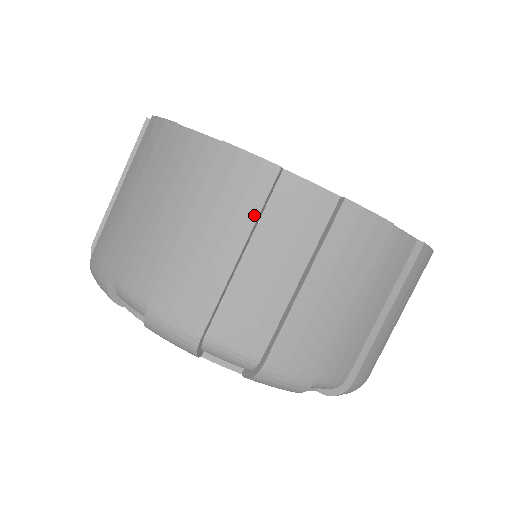
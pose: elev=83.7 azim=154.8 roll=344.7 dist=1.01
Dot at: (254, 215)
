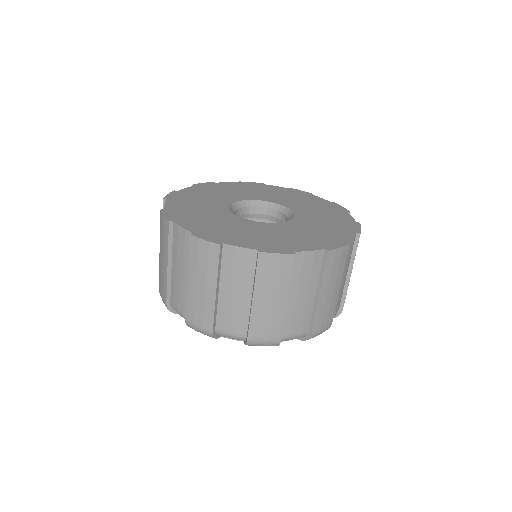
Dot at: (167, 246)
